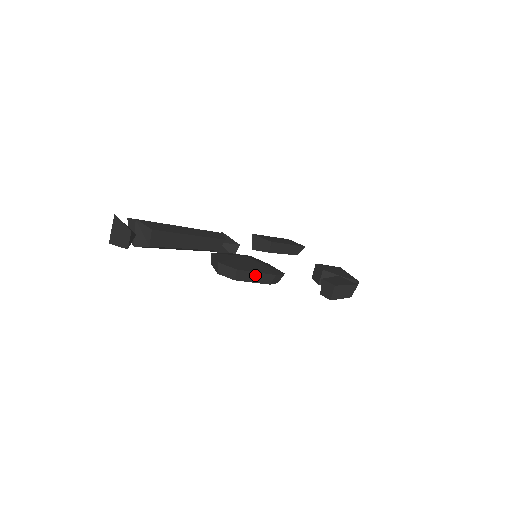
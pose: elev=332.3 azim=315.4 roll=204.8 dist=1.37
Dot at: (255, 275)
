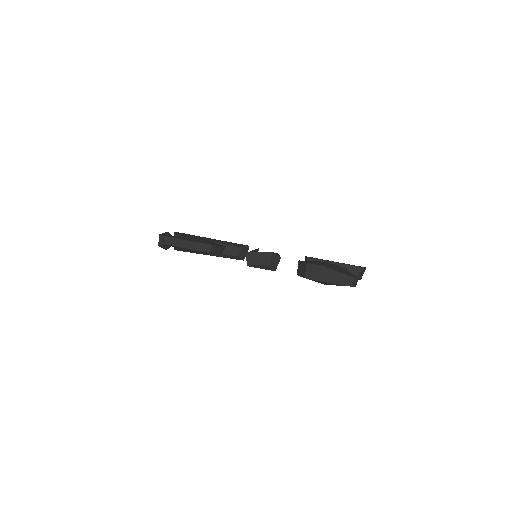
Dot at: (179, 241)
